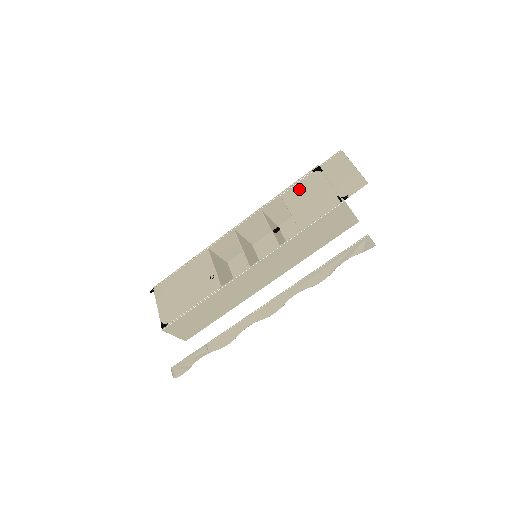
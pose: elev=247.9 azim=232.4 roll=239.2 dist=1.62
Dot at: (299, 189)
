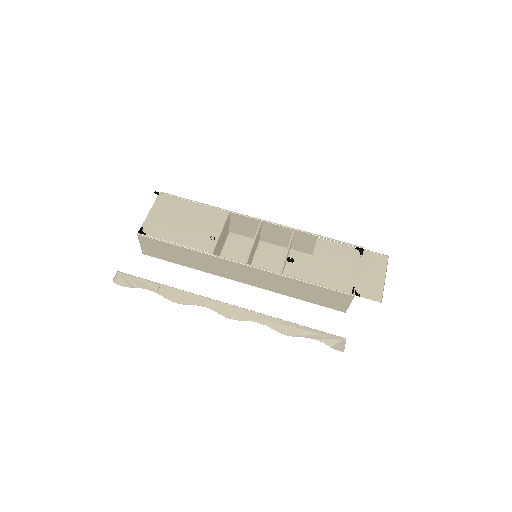
Dot at: (334, 248)
